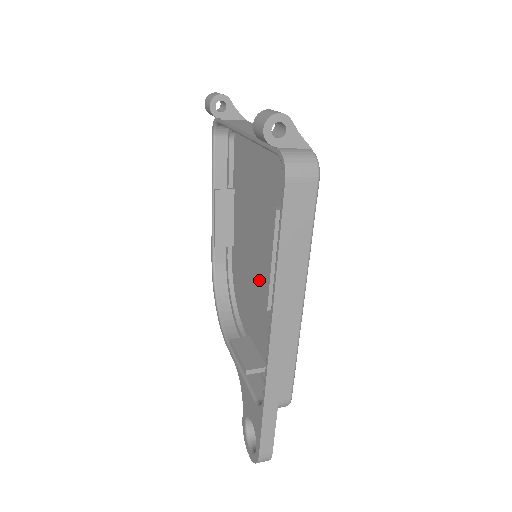
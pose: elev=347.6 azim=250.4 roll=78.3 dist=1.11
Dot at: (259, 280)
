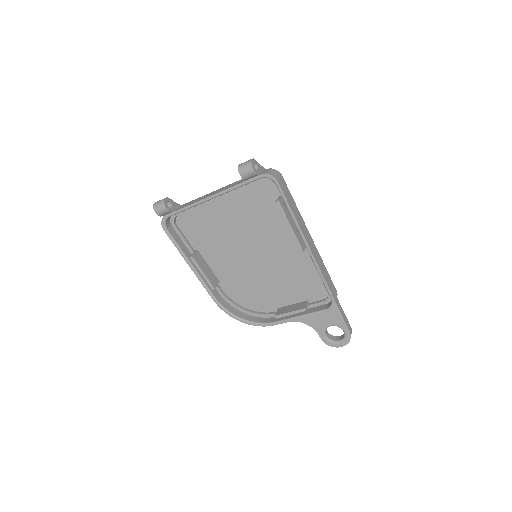
Dot at: (266, 267)
